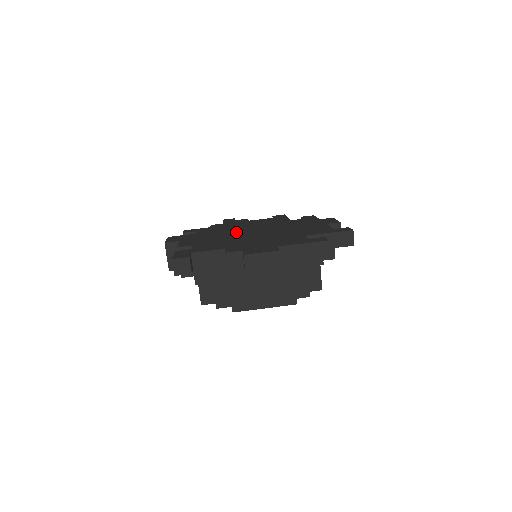
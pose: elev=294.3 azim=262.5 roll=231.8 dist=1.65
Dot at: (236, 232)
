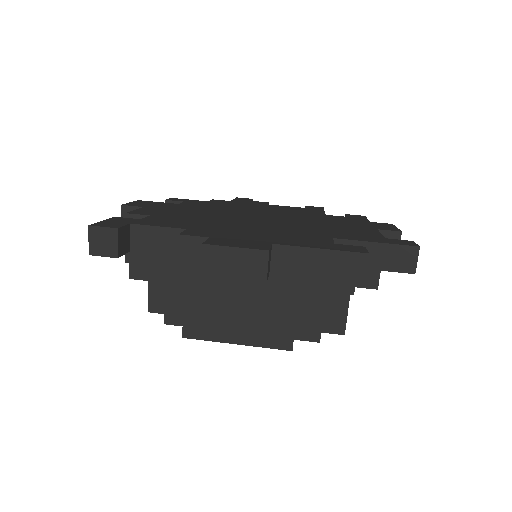
Dot at: (233, 212)
